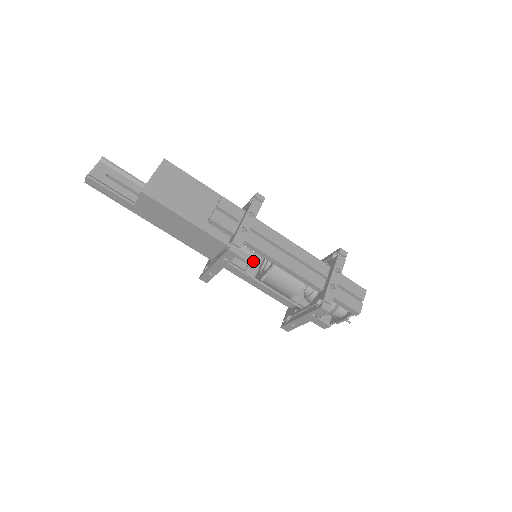
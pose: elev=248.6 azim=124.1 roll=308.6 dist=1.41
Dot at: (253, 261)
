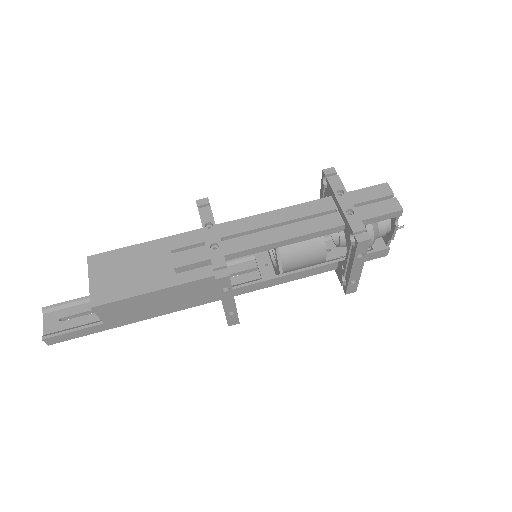
Dot at: (260, 262)
